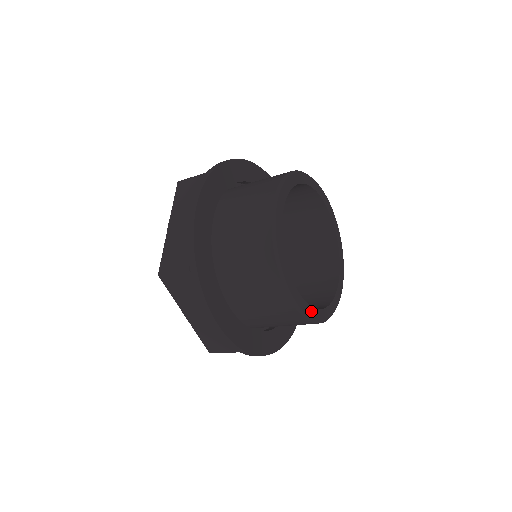
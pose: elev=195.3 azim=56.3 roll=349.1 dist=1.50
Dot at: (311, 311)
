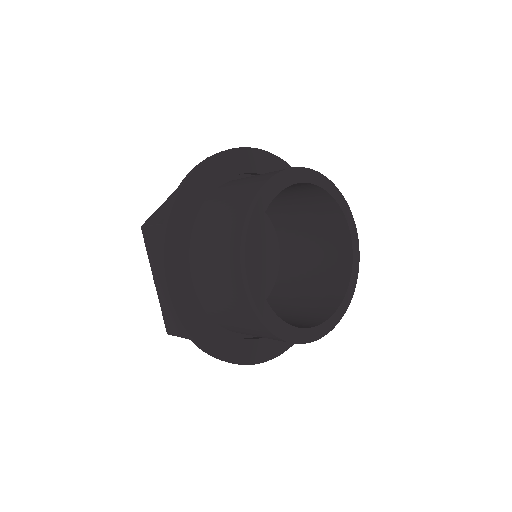
Dot at: (324, 327)
